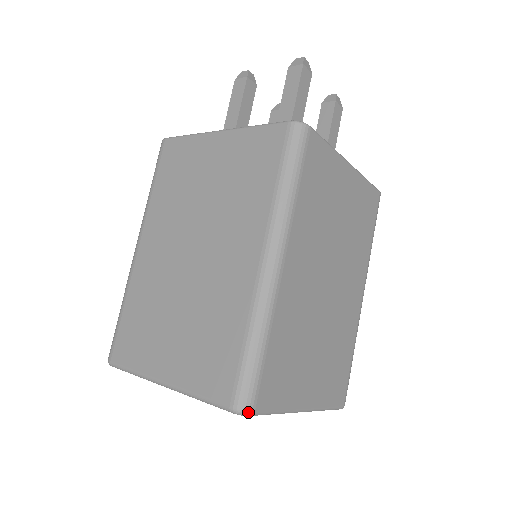
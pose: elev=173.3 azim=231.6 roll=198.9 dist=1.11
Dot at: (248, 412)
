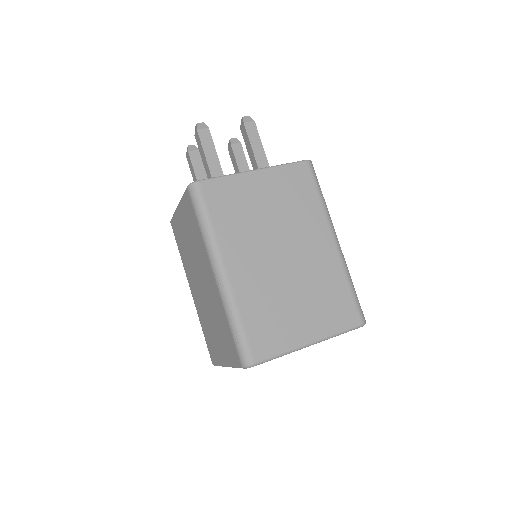
Dot at: (250, 365)
